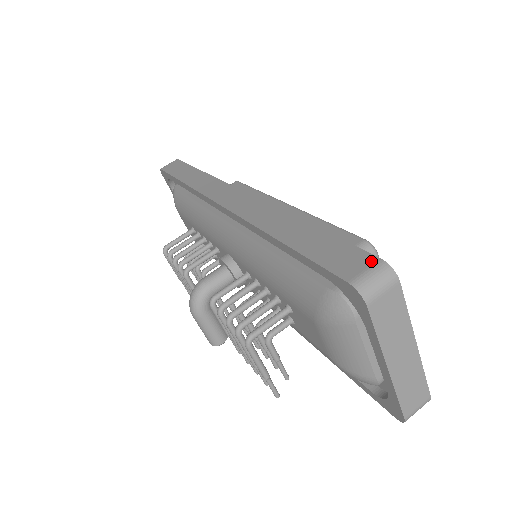
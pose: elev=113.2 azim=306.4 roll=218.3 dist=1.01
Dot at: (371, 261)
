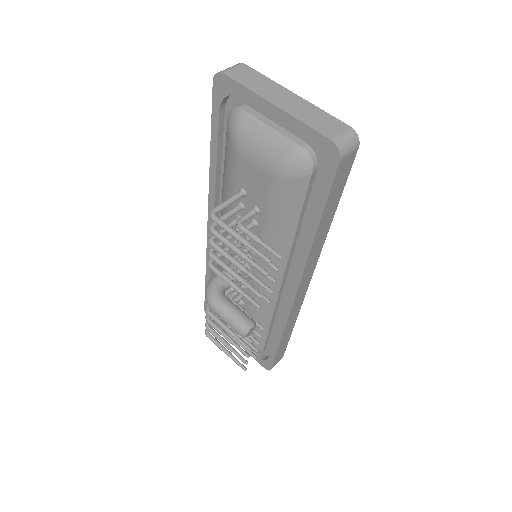
Dot at: occluded
